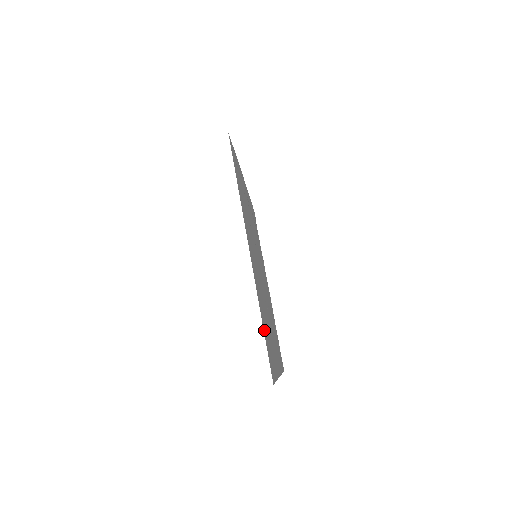
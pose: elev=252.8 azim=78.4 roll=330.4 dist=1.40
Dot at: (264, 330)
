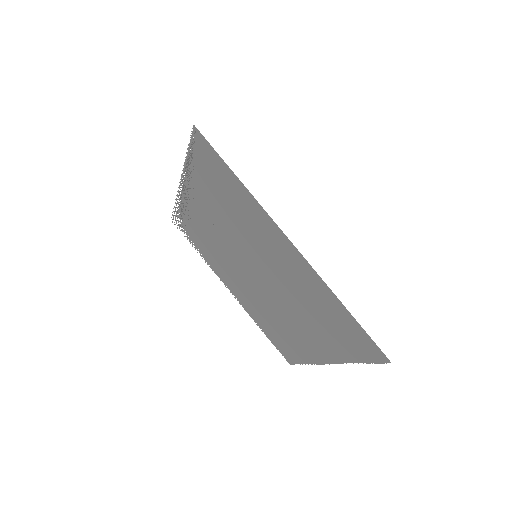
Dot at: (346, 316)
